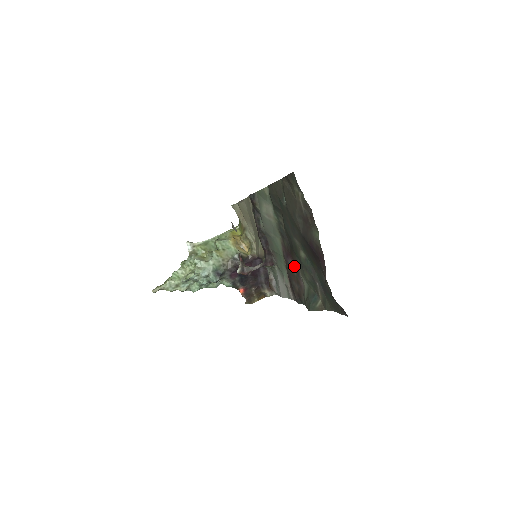
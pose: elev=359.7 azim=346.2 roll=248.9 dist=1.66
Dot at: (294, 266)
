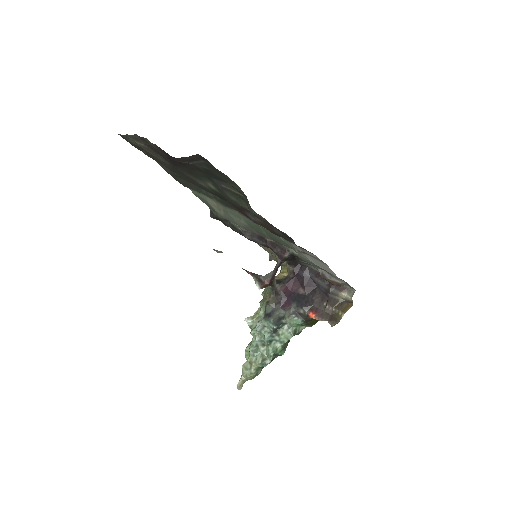
Dot at: occluded
